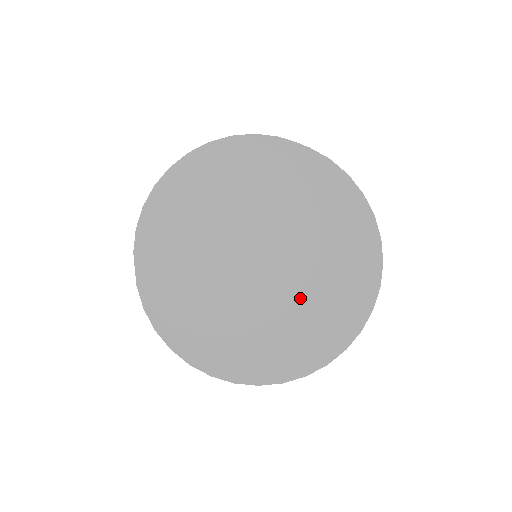
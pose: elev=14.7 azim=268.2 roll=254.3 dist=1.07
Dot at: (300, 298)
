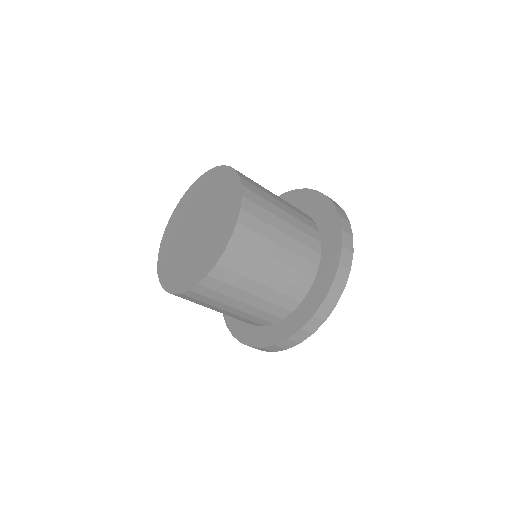
Dot at: (202, 246)
